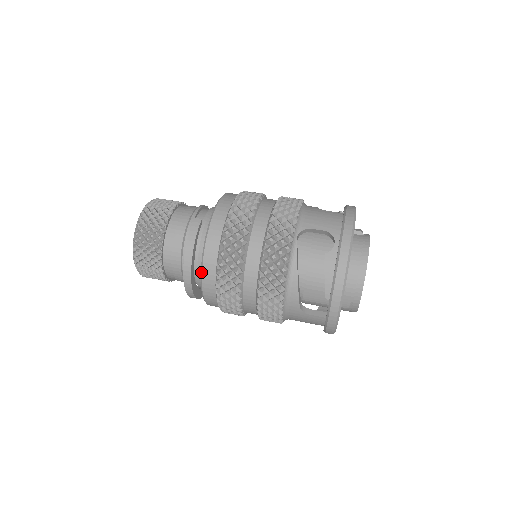
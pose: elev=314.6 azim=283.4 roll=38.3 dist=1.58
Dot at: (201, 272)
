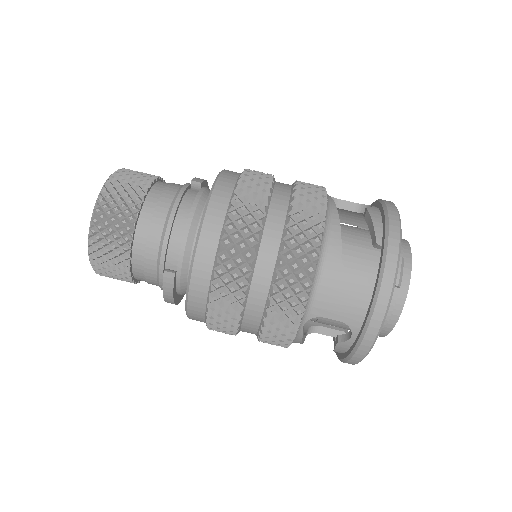
Dot at: occluded
